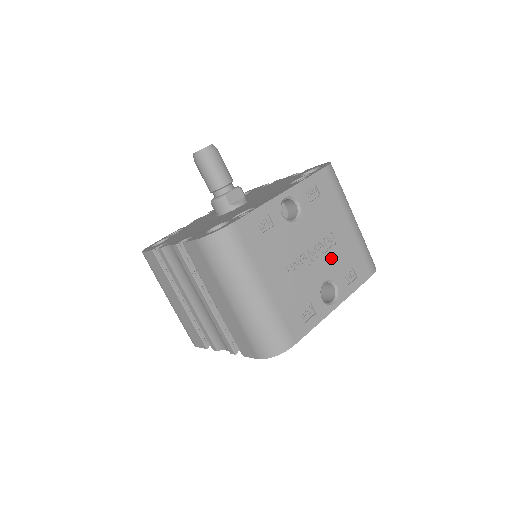
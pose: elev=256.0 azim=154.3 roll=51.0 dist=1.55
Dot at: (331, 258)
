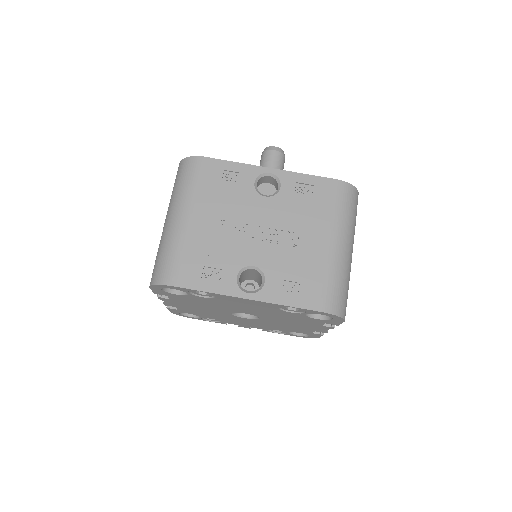
Dot at: (279, 253)
